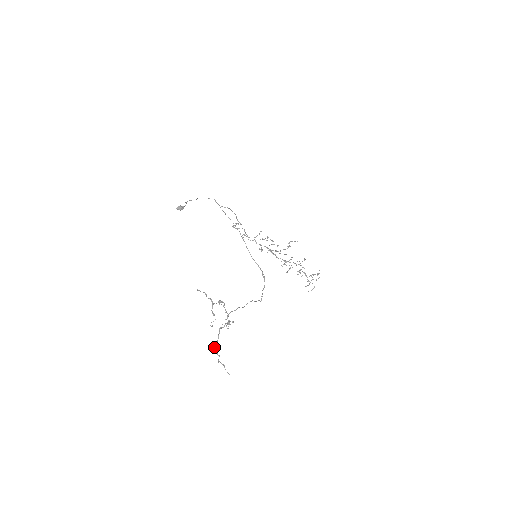
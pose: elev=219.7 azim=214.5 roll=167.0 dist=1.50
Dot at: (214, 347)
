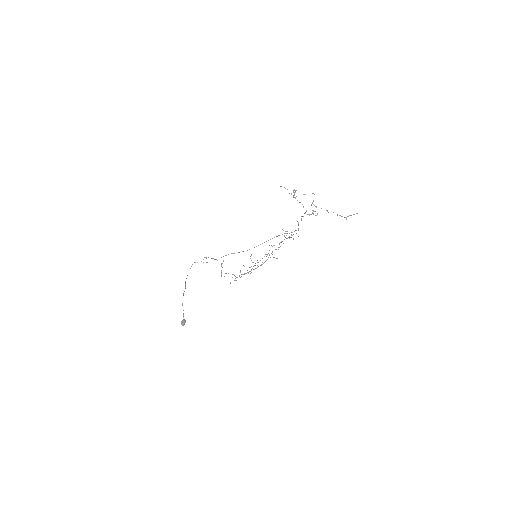
Dot at: occluded
